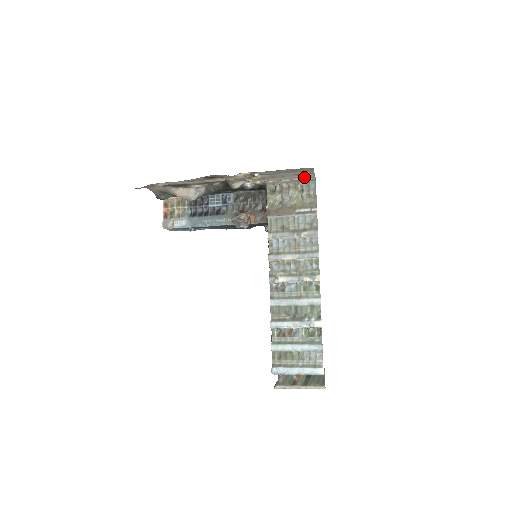
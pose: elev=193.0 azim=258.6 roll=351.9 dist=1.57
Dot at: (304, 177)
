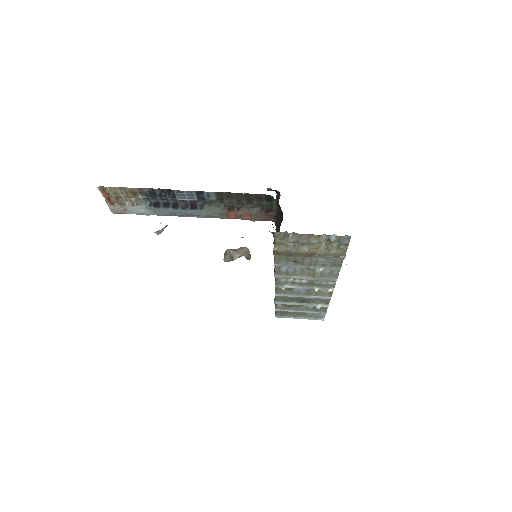
Dot at: occluded
